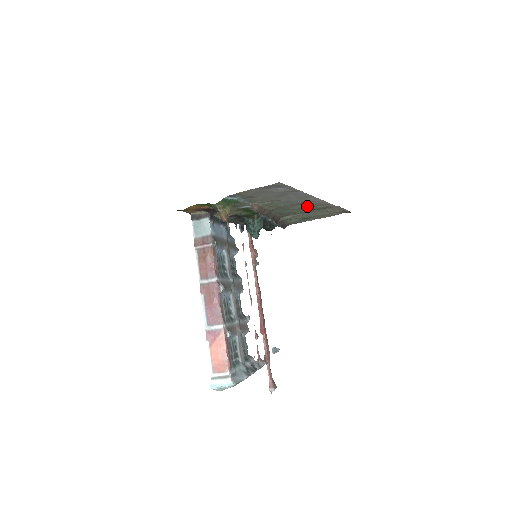
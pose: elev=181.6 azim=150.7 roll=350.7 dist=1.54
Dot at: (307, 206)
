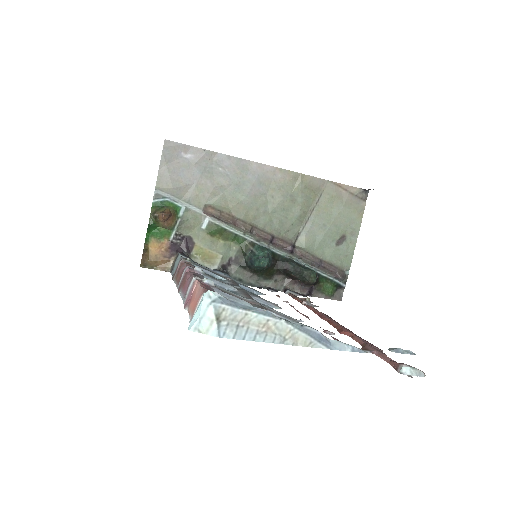
Dot at: (280, 193)
